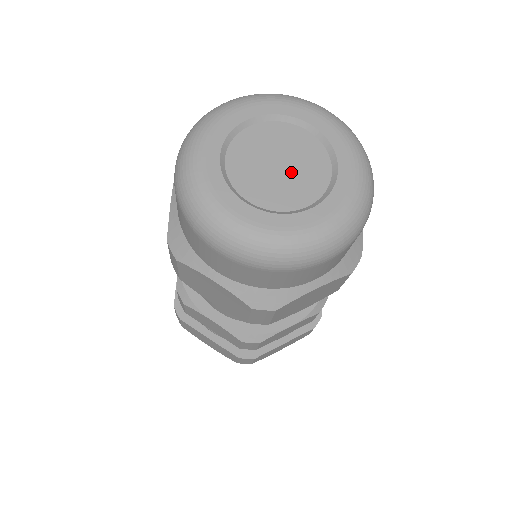
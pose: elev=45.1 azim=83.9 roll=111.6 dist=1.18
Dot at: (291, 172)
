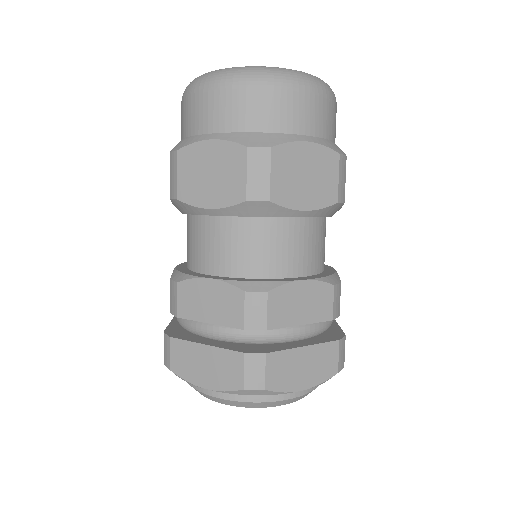
Dot at: occluded
